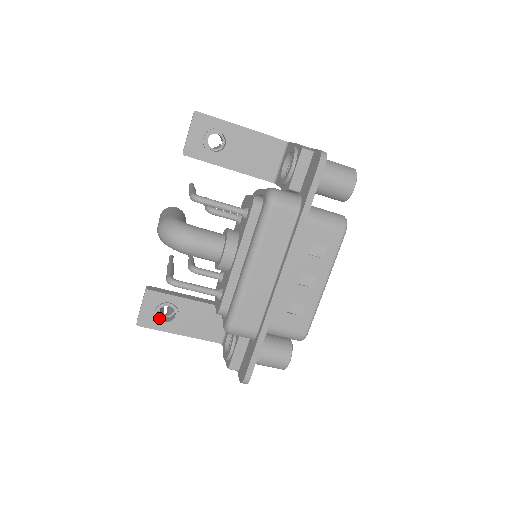
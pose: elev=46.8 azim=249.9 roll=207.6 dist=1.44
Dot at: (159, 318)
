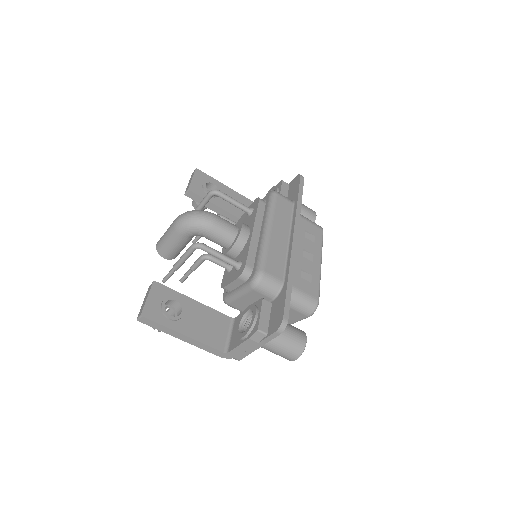
Dot at: (165, 312)
